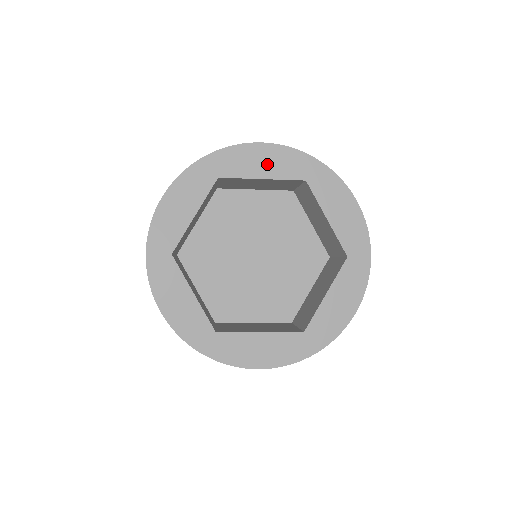
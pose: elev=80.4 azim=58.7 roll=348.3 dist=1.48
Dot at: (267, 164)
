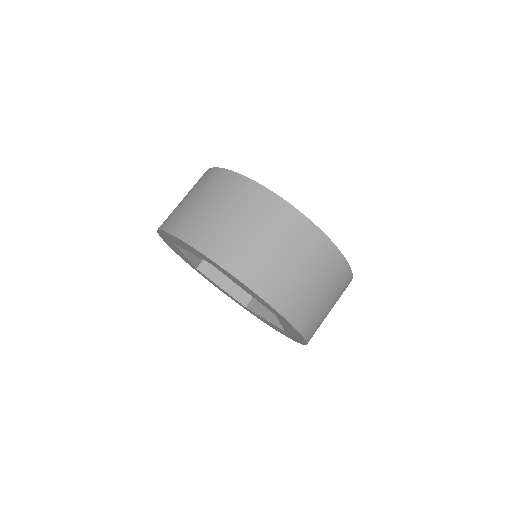
Dot at: (250, 293)
